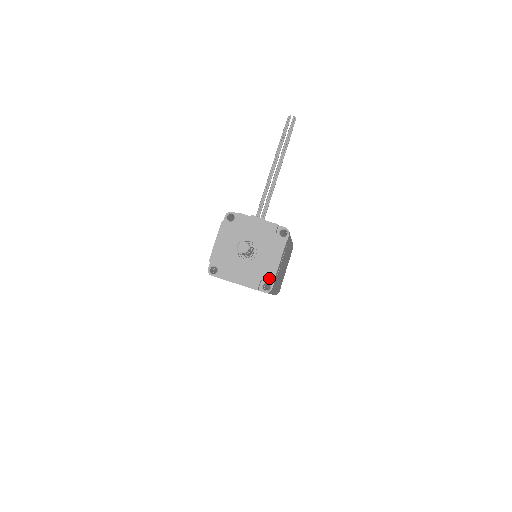
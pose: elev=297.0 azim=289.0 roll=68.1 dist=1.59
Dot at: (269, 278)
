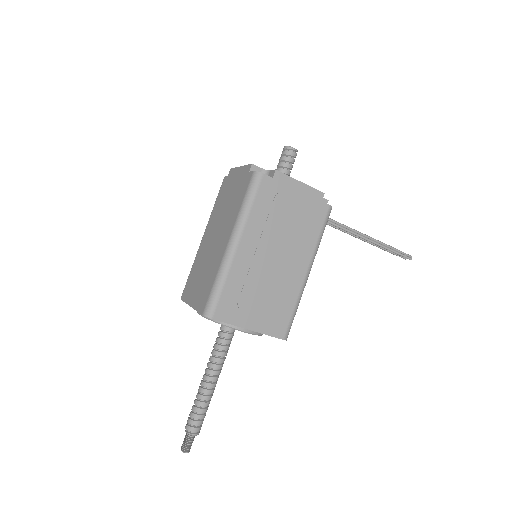
Dot at: (275, 171)
